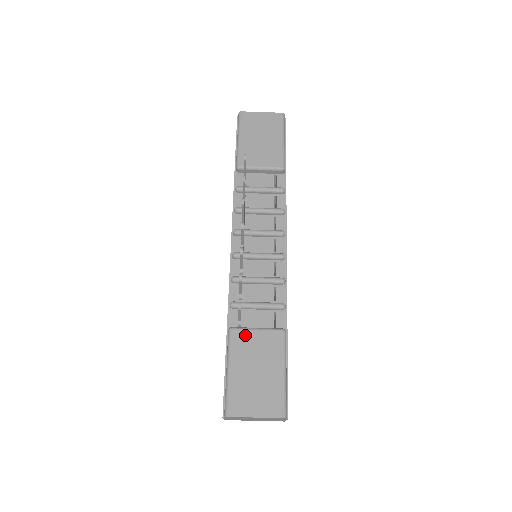
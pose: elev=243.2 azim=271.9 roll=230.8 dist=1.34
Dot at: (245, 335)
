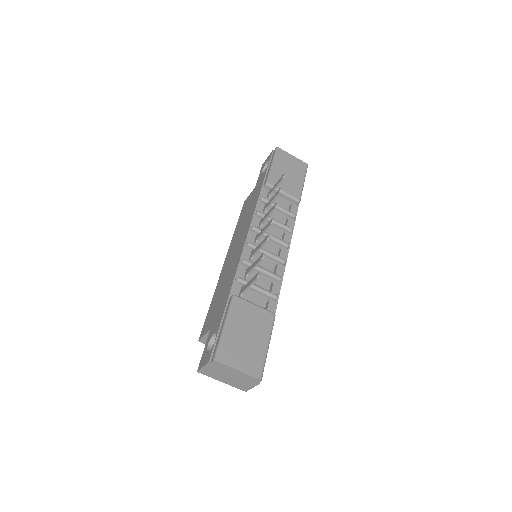
Dot at: (245, 305)
